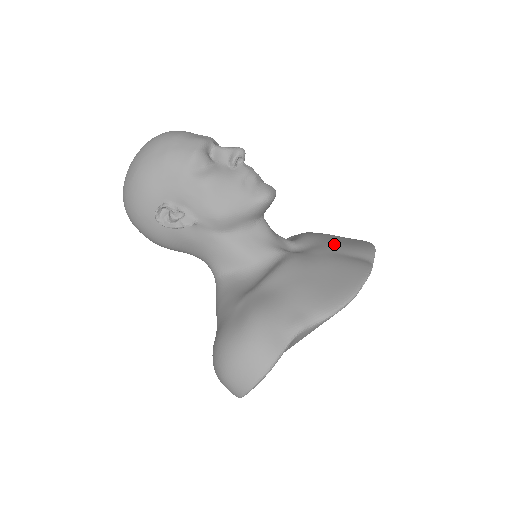
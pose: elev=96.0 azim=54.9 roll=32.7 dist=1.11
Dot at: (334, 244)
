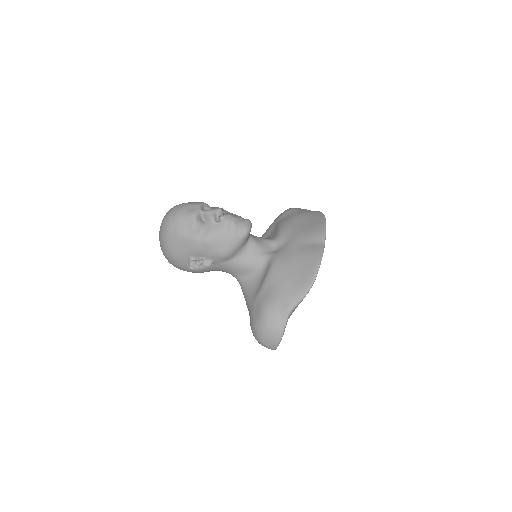
Dot at: (299, 234)
